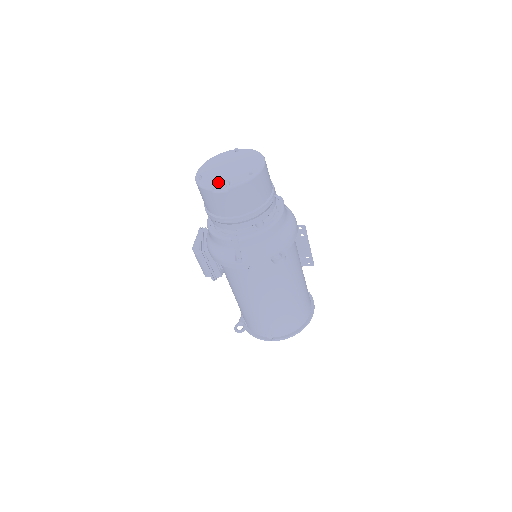
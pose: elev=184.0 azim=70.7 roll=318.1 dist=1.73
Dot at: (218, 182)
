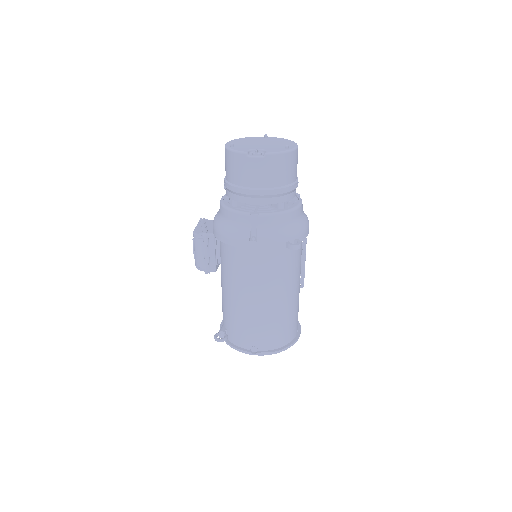
Dot at: (252, 150)
